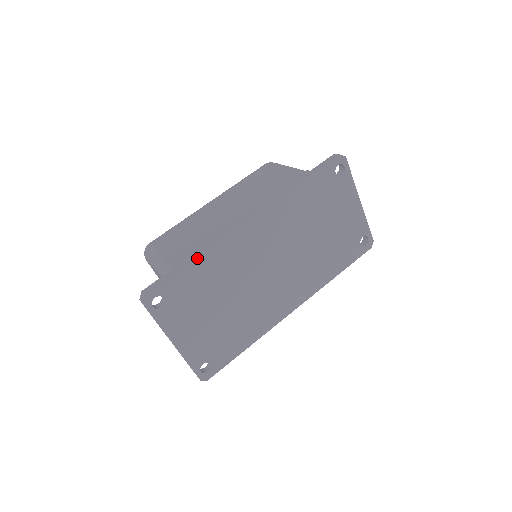
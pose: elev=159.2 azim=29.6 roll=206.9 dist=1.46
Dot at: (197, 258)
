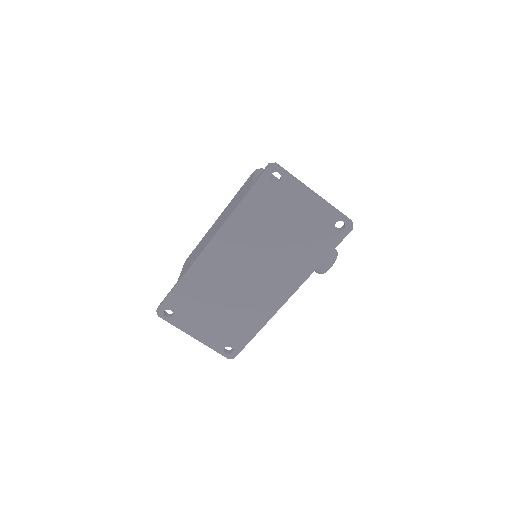
Dot at: (181, 280)
